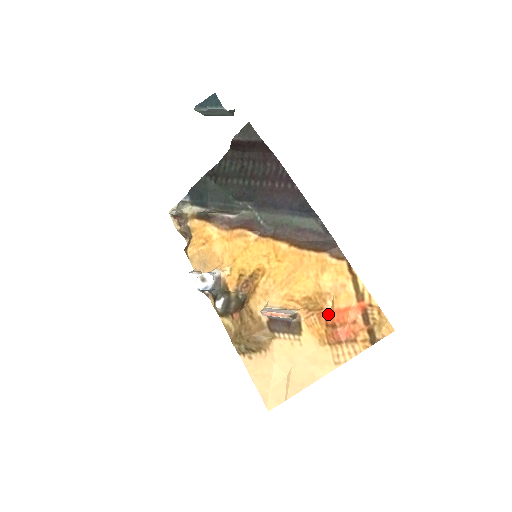
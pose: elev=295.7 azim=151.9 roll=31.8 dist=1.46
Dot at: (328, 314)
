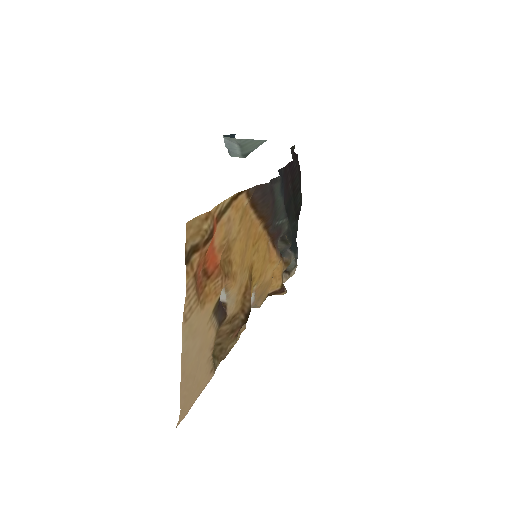
Dot at: (215, 264)
